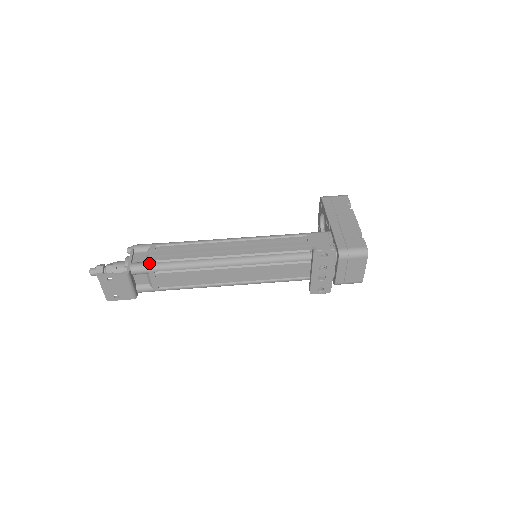
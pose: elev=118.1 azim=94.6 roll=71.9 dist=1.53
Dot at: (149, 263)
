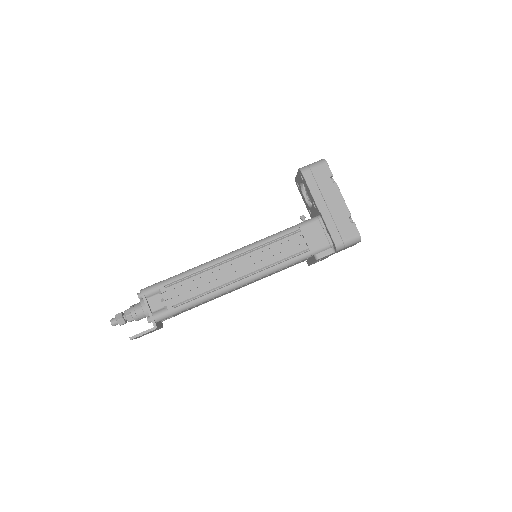
Dot at: (169, 311)
